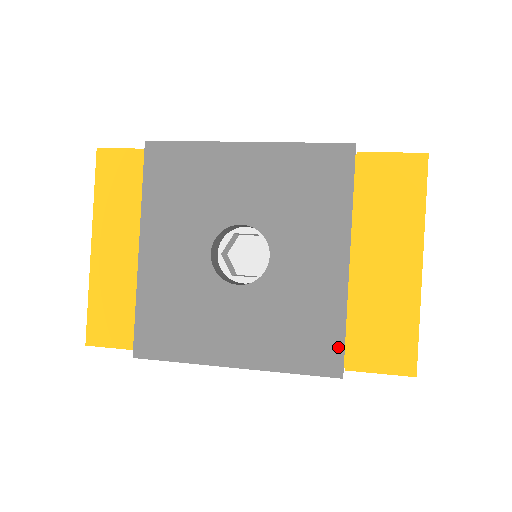
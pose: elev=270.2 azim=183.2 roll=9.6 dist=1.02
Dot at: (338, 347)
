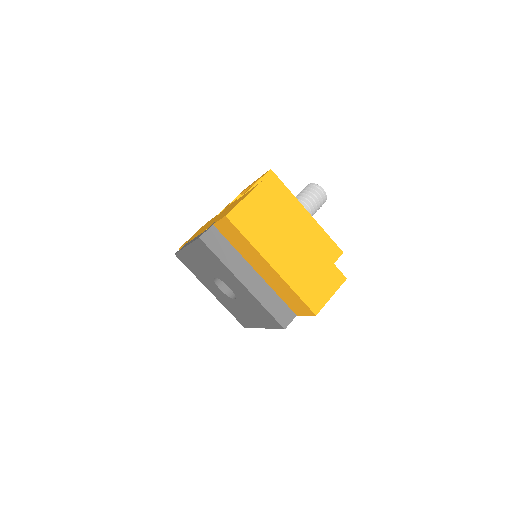
Dot at: (272, 318)
